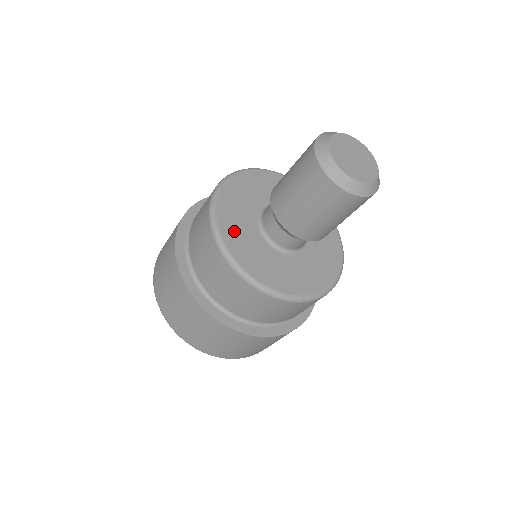
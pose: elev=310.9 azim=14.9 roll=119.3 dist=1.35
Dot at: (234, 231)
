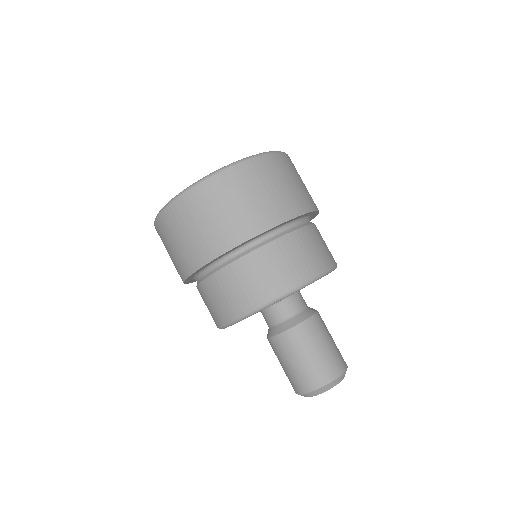
Dot at: occluded
